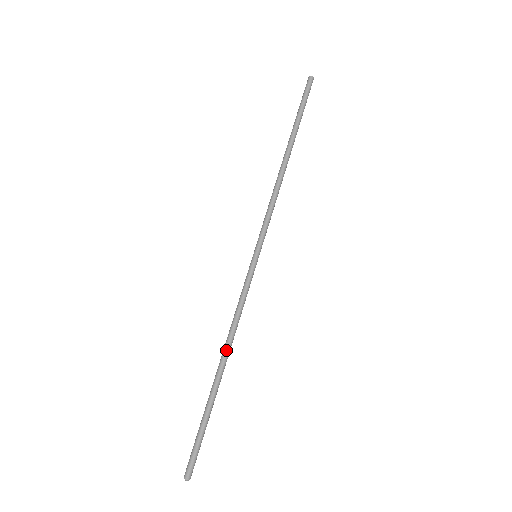
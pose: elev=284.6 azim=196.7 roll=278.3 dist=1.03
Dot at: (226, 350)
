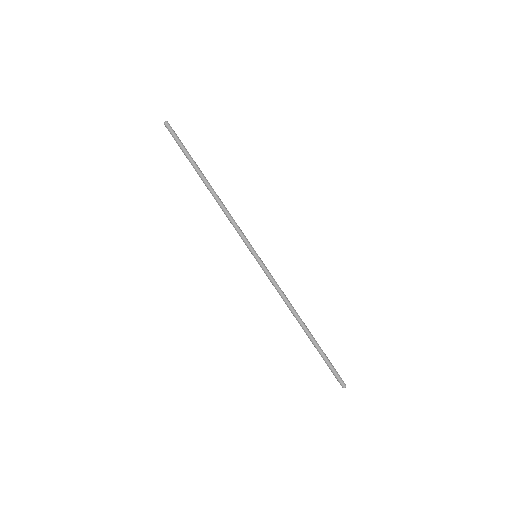
Dot at: (297, 315)
